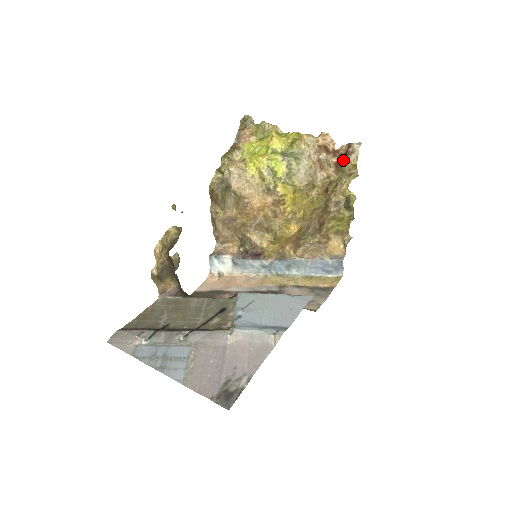
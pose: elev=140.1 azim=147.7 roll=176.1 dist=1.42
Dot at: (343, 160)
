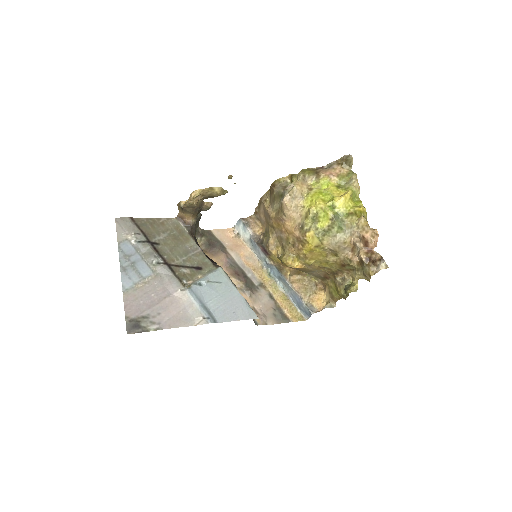
Dot at: (368, 263)
